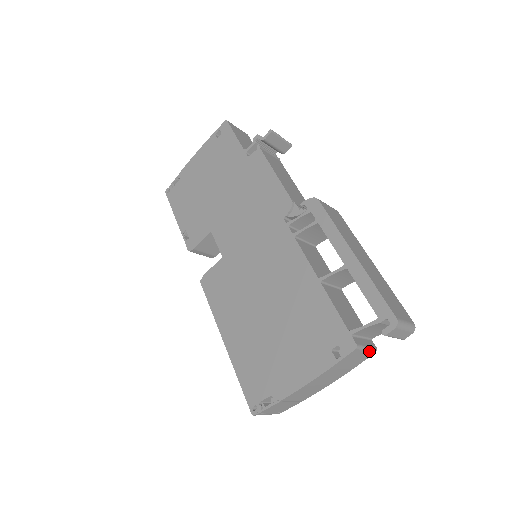
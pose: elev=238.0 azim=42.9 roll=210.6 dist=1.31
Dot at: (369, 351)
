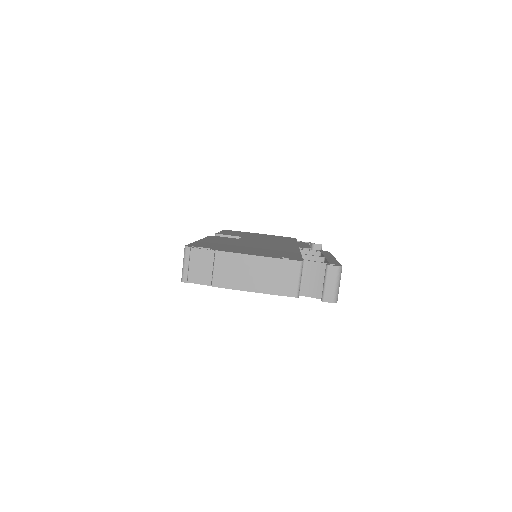
Dot at: (297, 286)
